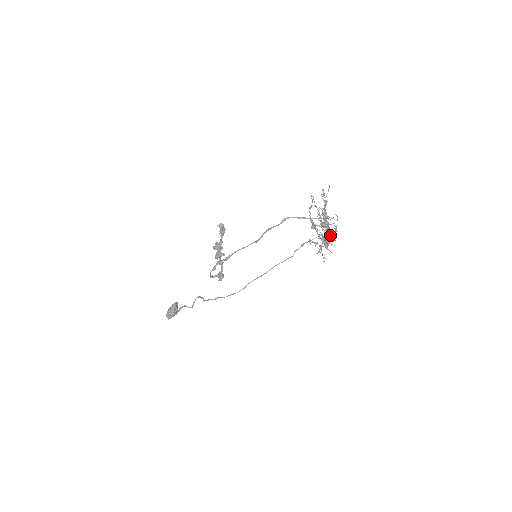
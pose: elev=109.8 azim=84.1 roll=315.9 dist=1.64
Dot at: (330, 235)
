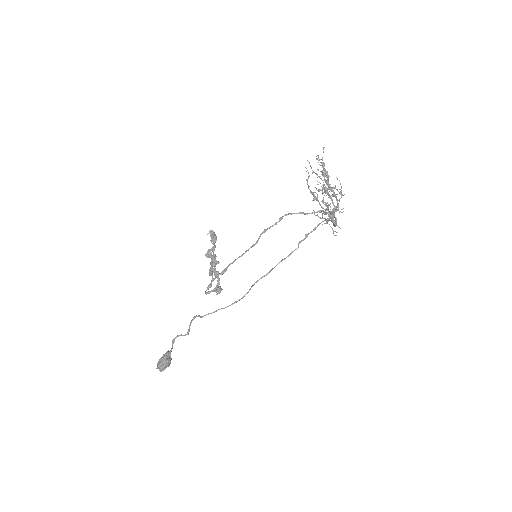
Dot at: (335, 217)
